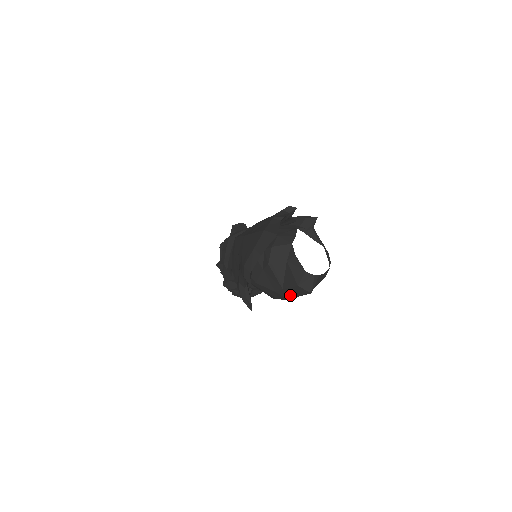
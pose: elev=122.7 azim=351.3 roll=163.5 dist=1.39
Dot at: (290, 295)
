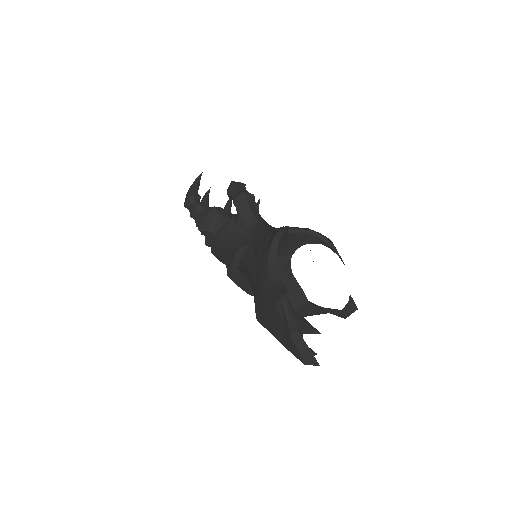
Dot at: occluded
